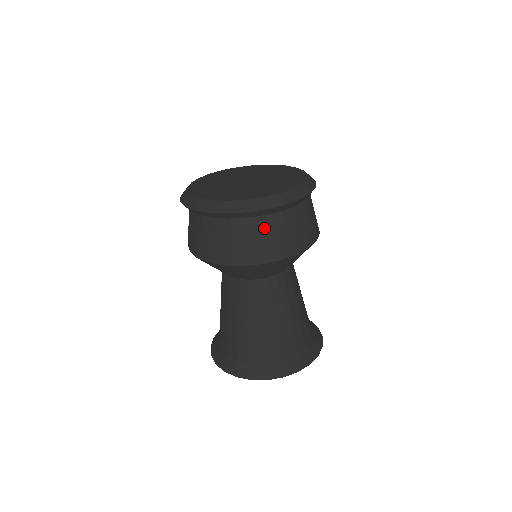
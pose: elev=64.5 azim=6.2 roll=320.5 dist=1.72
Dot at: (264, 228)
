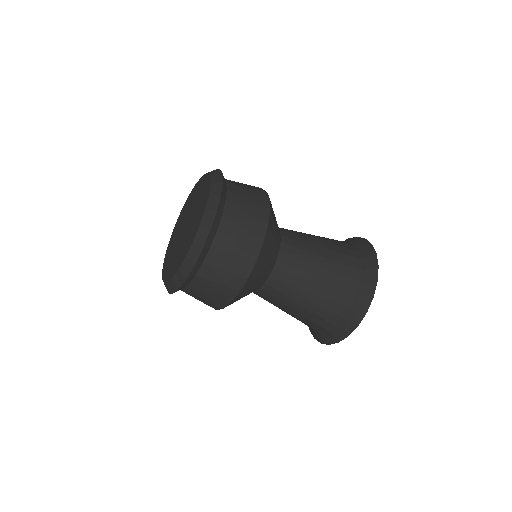
Dot at: (204, 283)
